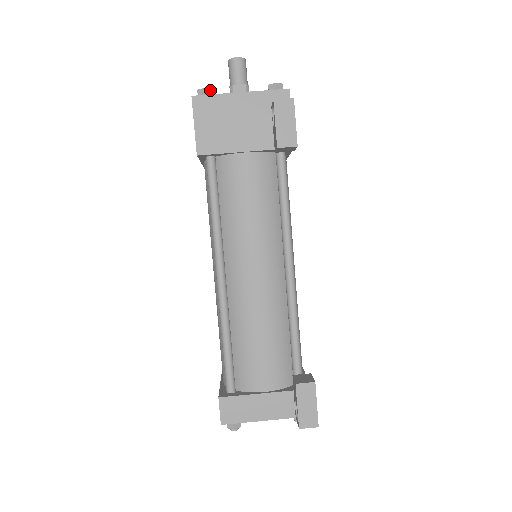
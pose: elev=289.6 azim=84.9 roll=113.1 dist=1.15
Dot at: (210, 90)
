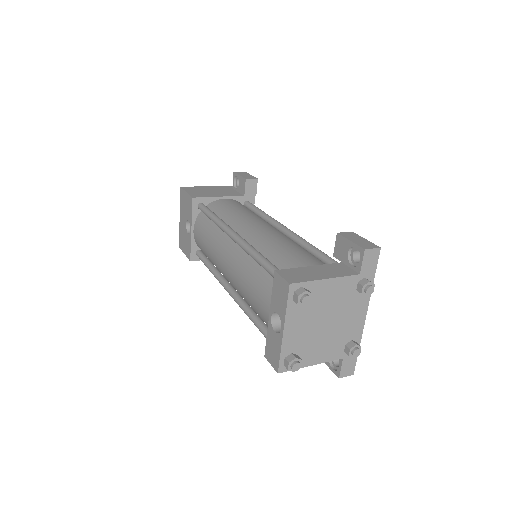
Dot at: occluded
